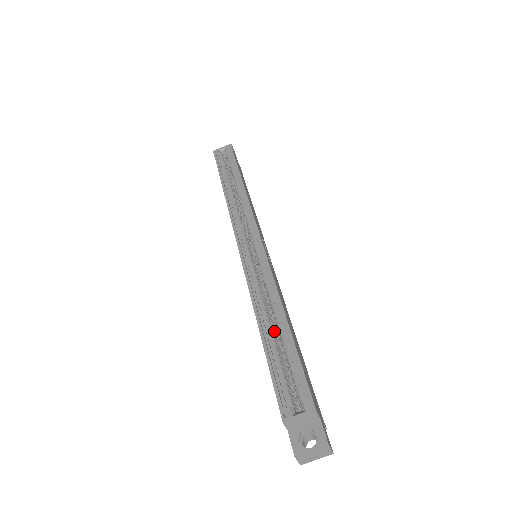
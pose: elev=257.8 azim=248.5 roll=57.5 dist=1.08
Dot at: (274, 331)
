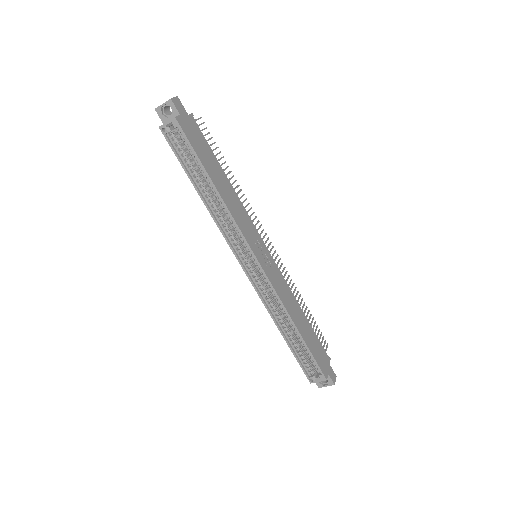
Dot at: occluded
